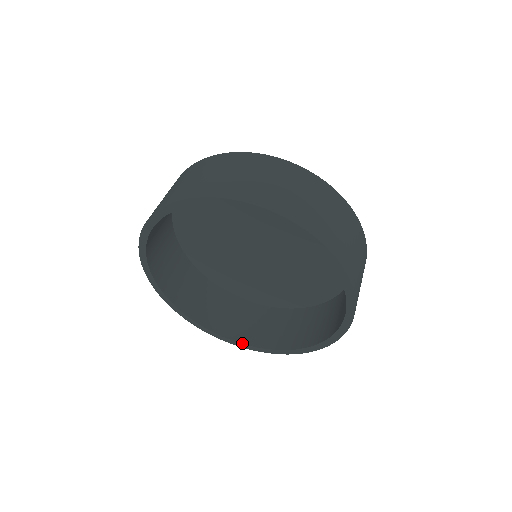
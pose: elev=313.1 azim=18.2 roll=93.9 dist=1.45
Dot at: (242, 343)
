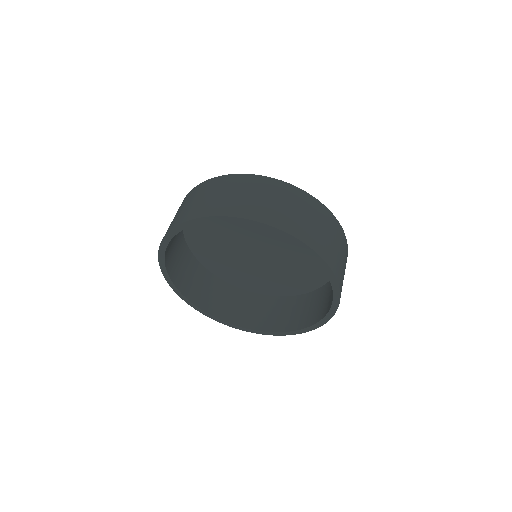
Dot at: (220, 319)
